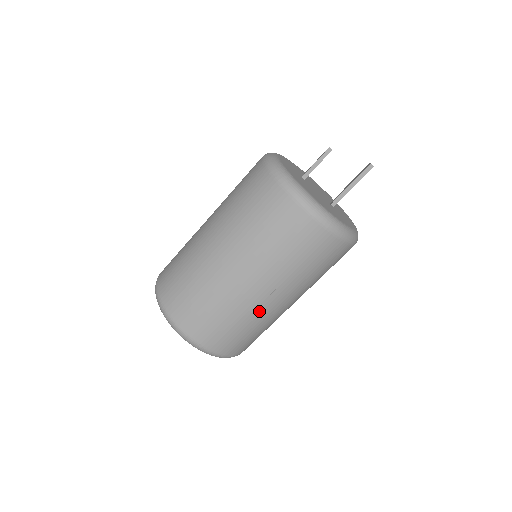
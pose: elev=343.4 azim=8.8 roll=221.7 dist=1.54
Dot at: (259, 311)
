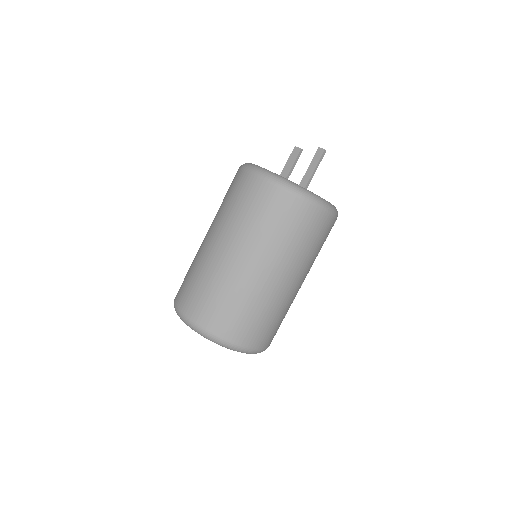
Dot at: occluded
